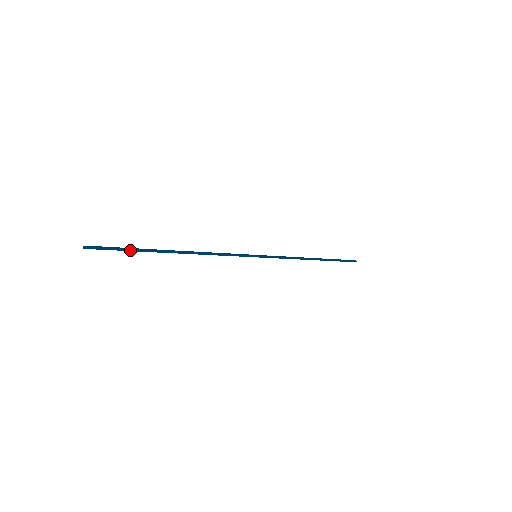
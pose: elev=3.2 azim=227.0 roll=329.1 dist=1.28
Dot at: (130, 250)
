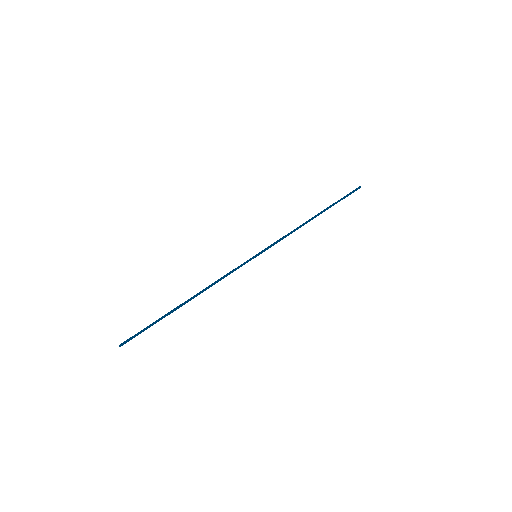
Dot at: (152, 325)
